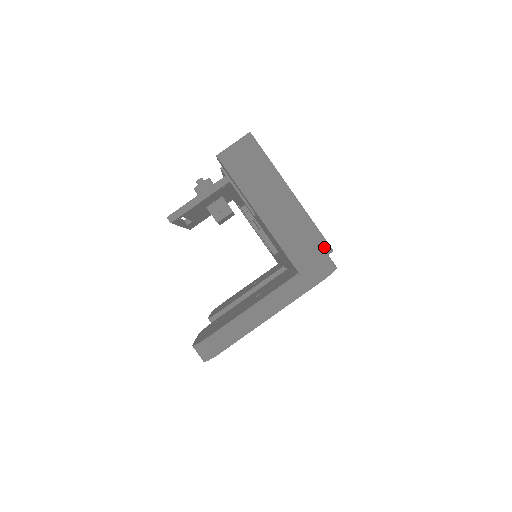
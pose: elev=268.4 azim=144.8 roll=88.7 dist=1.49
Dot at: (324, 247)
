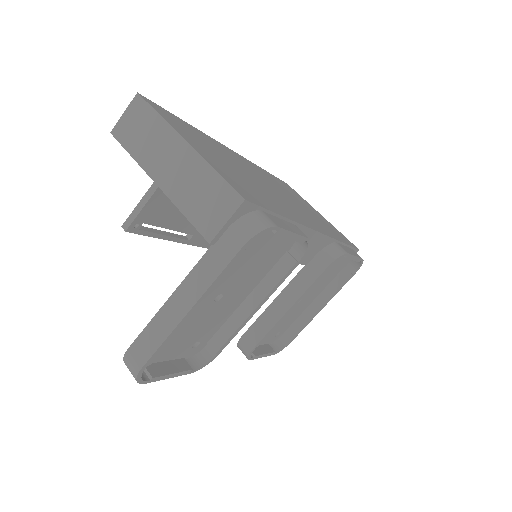
Dot at: (232, 198)
